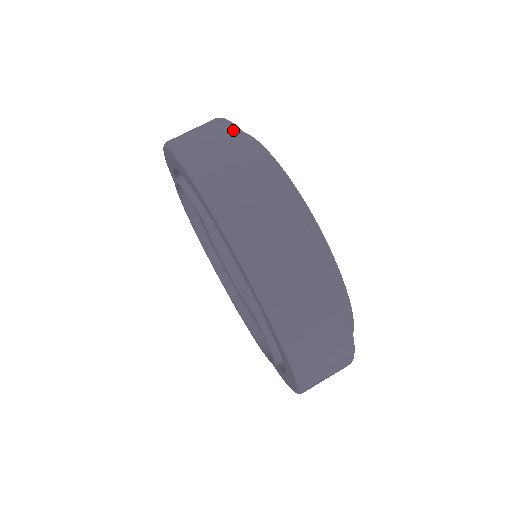
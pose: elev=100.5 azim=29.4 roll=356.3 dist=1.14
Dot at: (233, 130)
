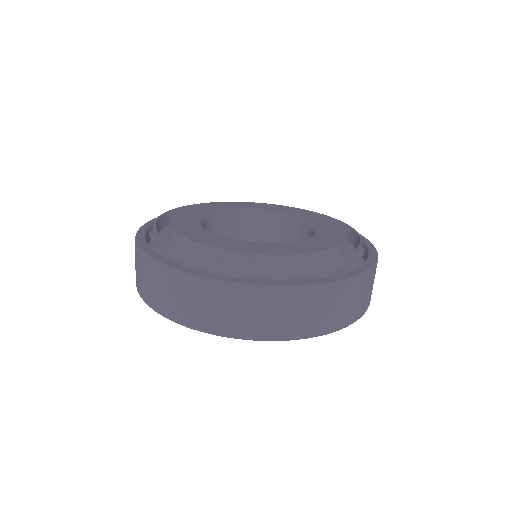
Dot at: (167, 273)
